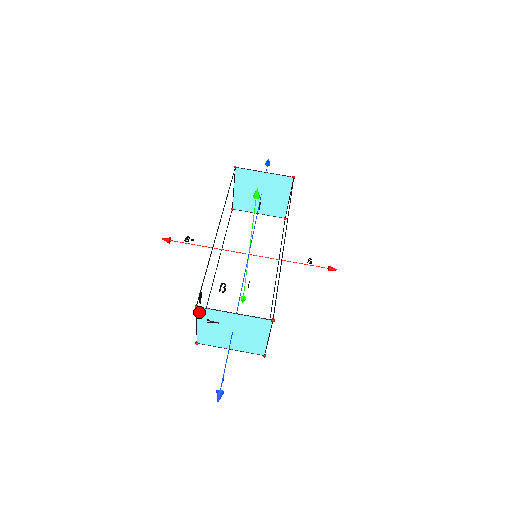
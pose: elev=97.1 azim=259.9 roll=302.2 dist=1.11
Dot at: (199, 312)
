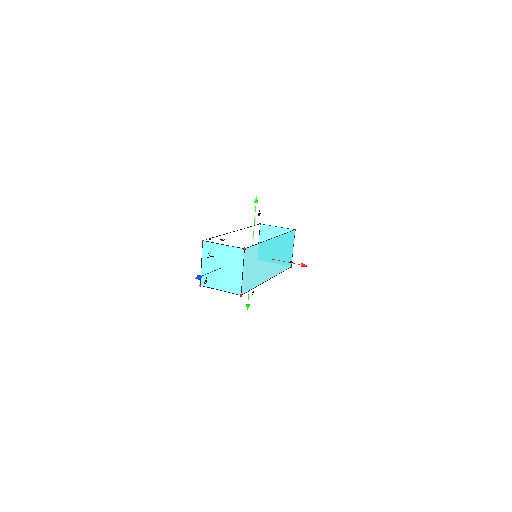
Dot at: (204, 247)
